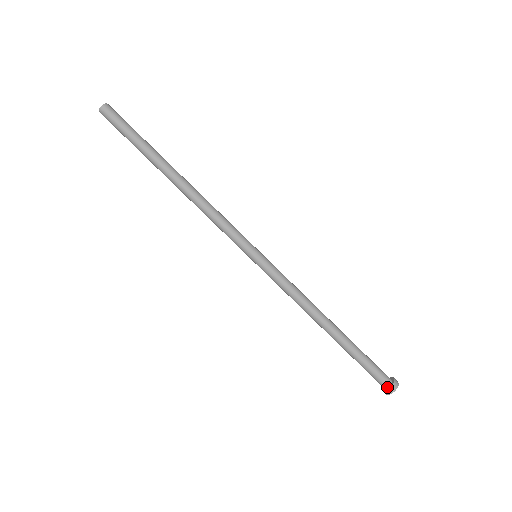
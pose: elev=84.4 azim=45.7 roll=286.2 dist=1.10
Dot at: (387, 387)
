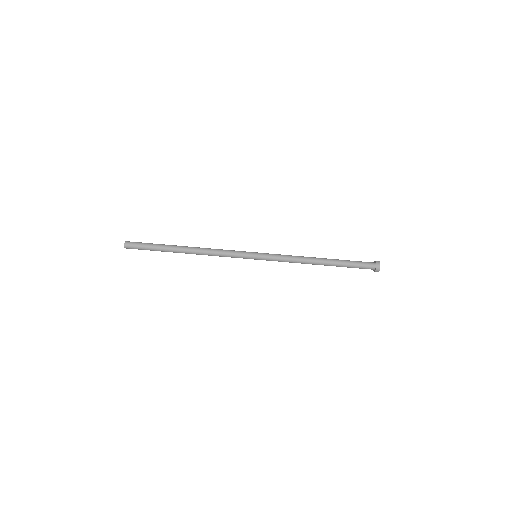
Dot at: (375, 269)
